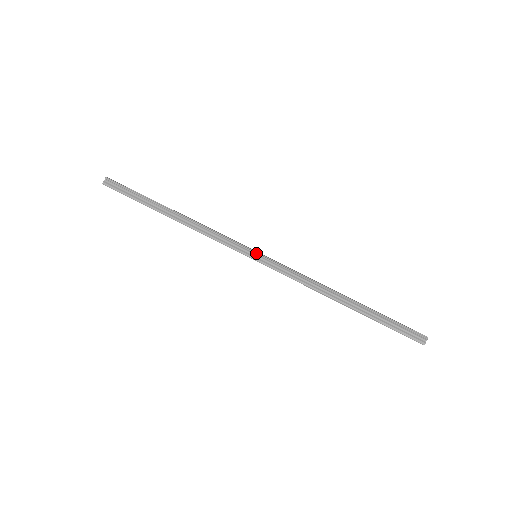
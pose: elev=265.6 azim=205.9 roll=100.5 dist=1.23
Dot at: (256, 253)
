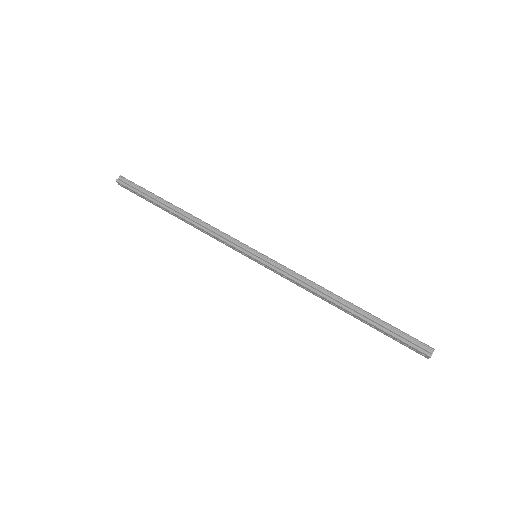
Dot at: (257, 251)
